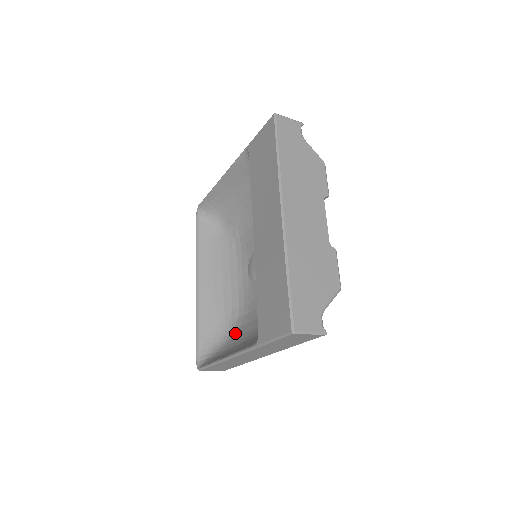
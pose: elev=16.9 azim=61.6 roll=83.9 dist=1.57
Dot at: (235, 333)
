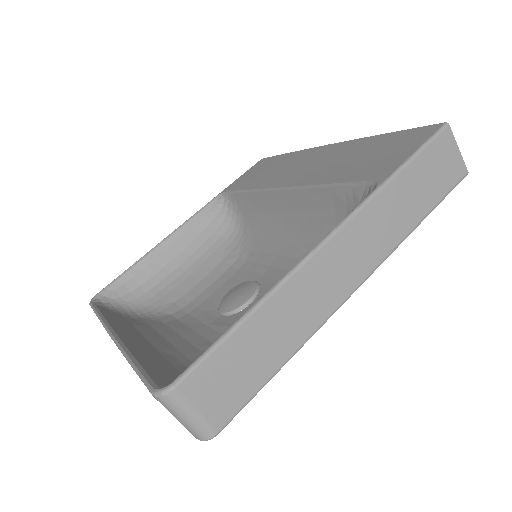
Dot at: occluded
